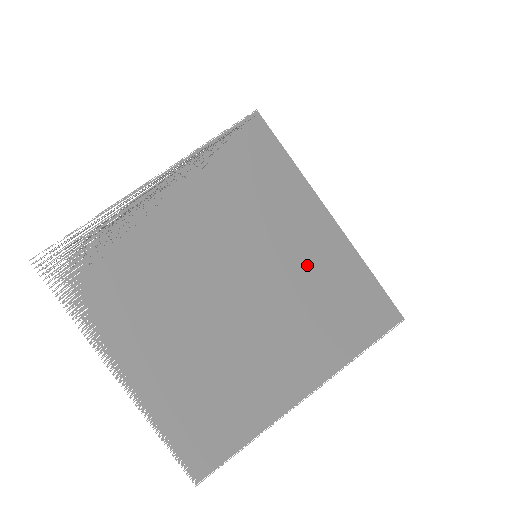
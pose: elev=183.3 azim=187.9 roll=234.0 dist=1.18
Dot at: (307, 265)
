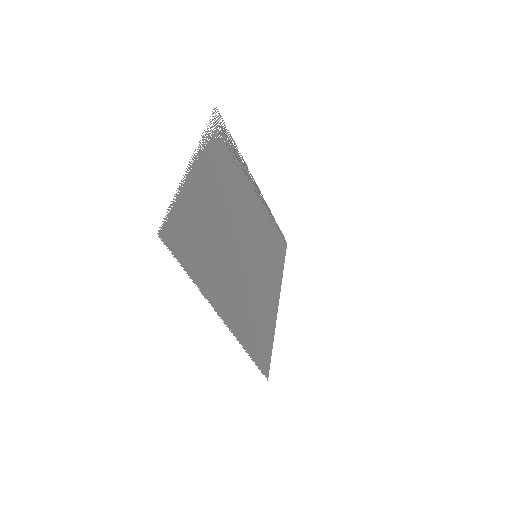
Dot at: (263, 293)
